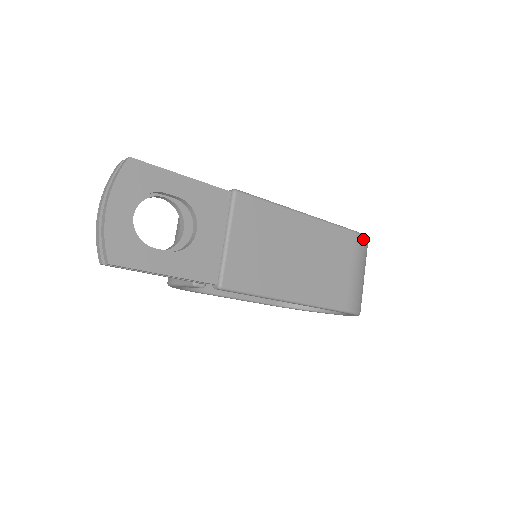
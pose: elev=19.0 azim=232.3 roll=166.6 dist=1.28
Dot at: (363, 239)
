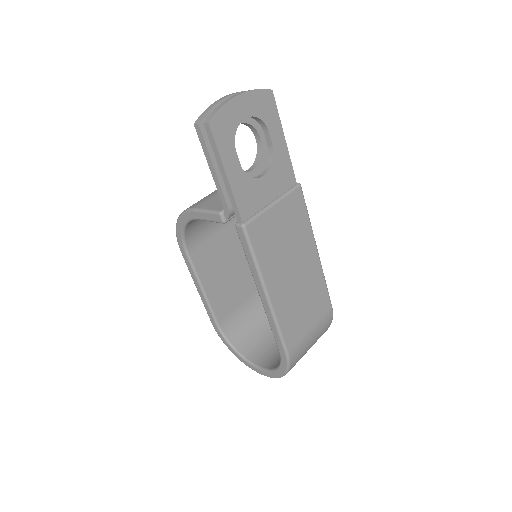
Dot at: (331, 318)
